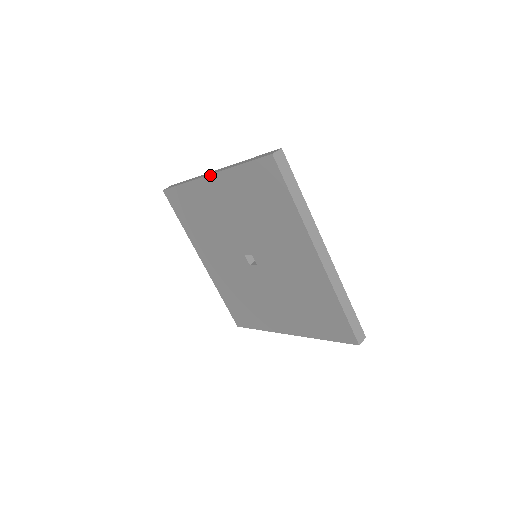
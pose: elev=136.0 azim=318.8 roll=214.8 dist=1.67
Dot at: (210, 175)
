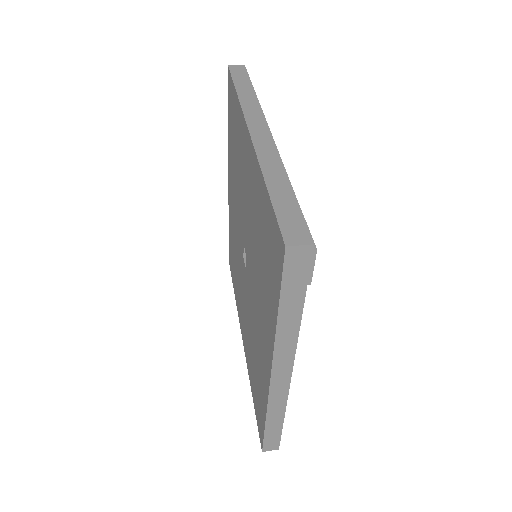
Dot at: (250, 134)
